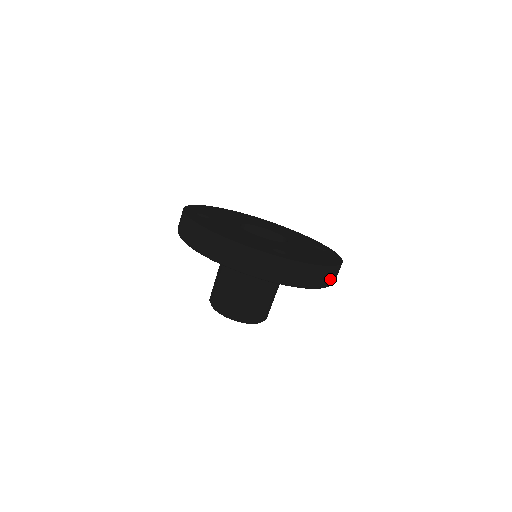
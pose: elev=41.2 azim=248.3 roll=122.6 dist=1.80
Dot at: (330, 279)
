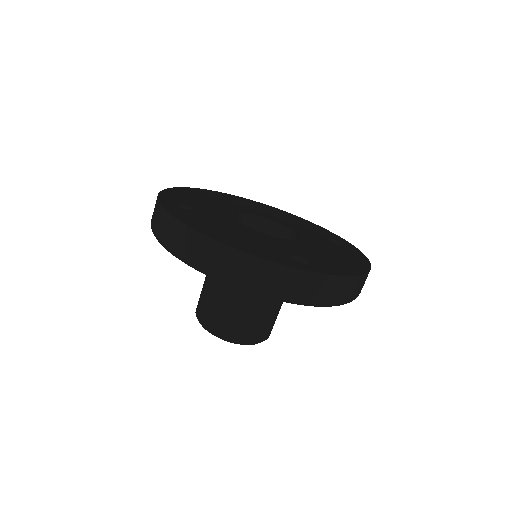
Dot at: (360, 289)
